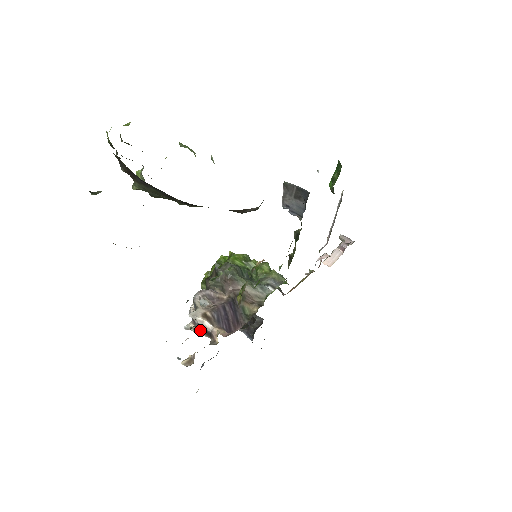
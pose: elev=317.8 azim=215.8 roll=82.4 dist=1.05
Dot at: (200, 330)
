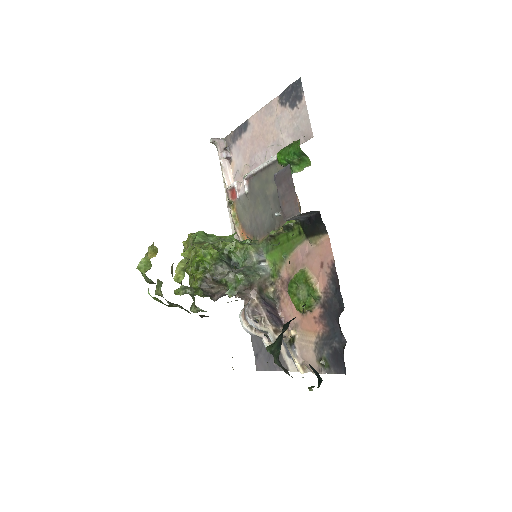
Dot at: occluded
